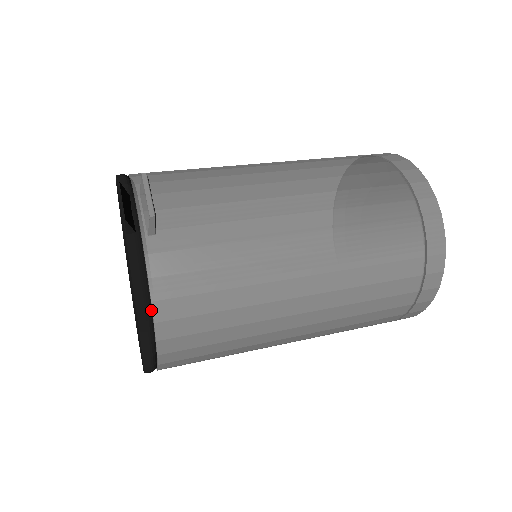
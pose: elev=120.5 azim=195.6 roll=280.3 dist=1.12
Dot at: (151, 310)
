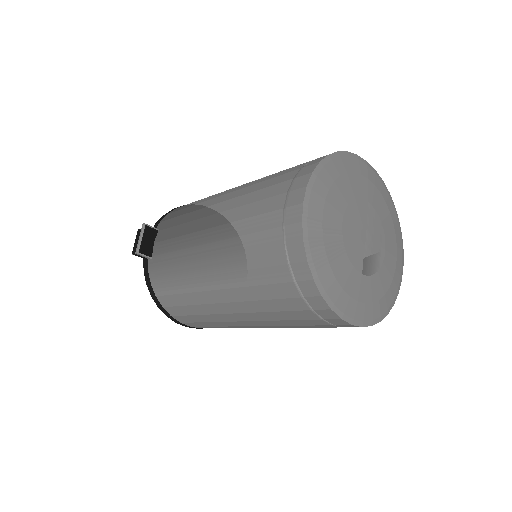
Dot at: (160, 300)
